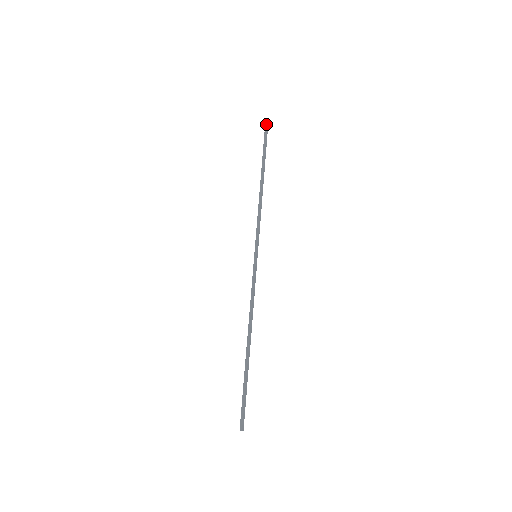
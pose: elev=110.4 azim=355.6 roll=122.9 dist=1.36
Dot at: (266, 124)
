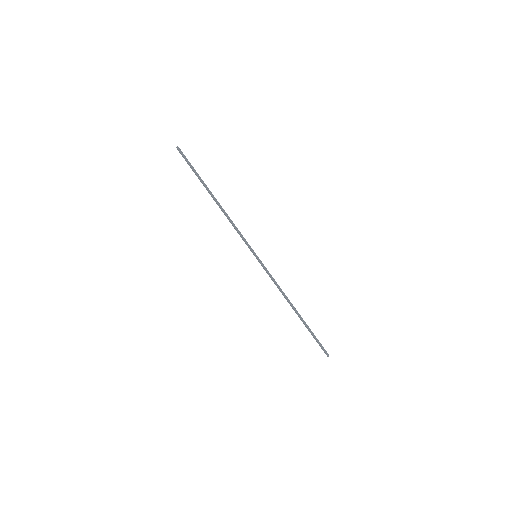
Dot at: (179, 151)
